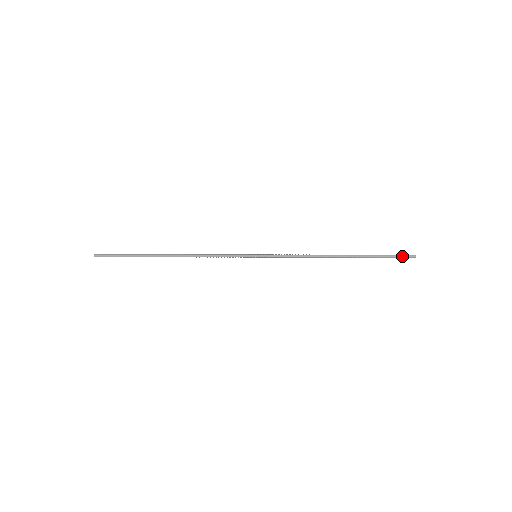
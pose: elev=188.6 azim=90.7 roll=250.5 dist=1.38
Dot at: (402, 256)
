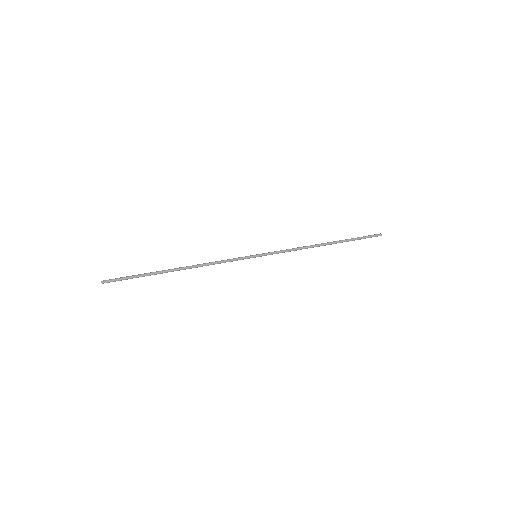
Dot at: occluded
